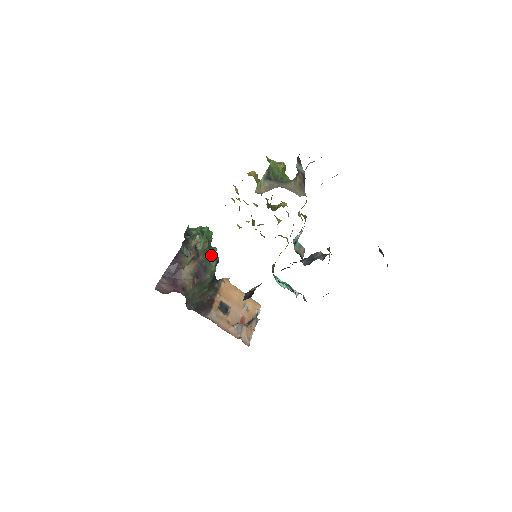
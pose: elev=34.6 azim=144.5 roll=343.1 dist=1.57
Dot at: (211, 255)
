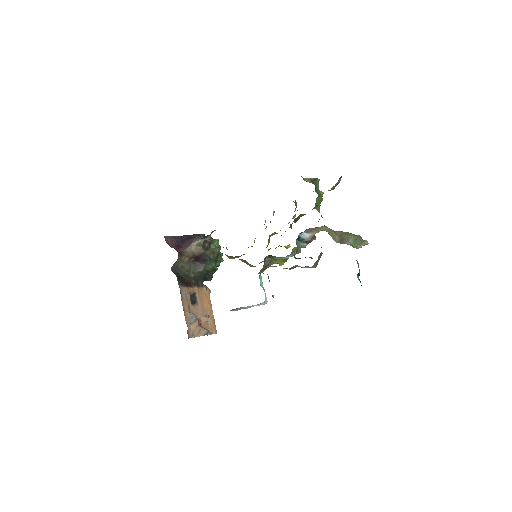
Dot at: occluded
